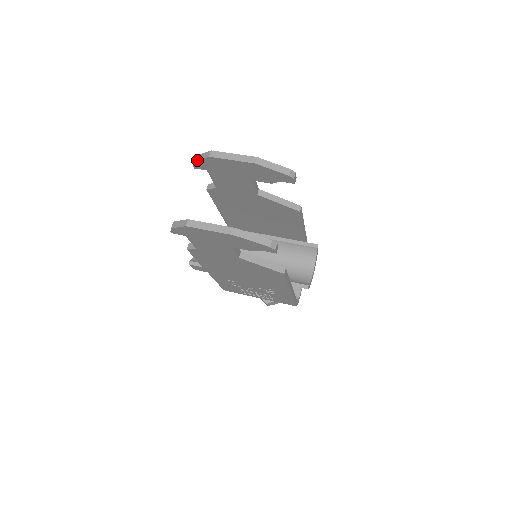
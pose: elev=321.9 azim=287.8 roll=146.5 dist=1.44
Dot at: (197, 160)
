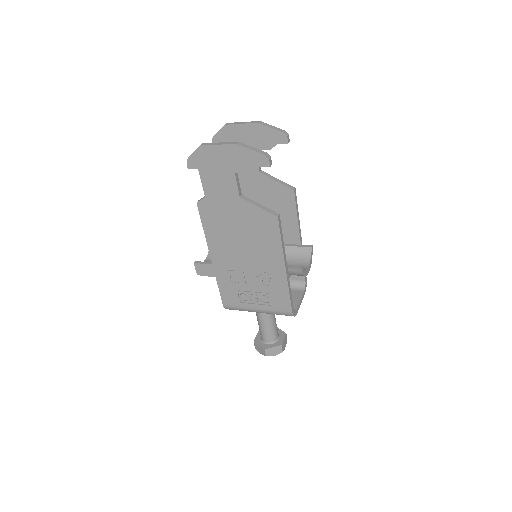
Dot at: occluded
